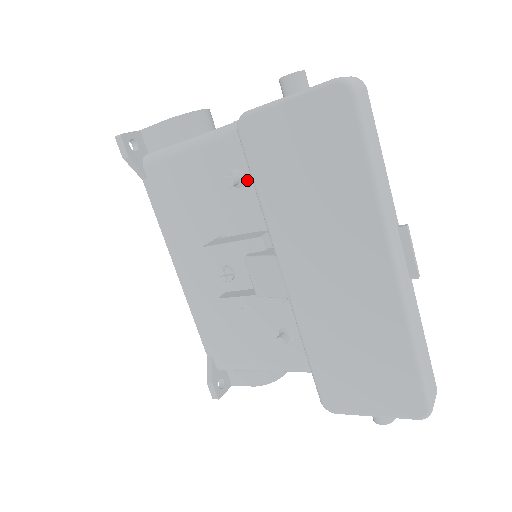
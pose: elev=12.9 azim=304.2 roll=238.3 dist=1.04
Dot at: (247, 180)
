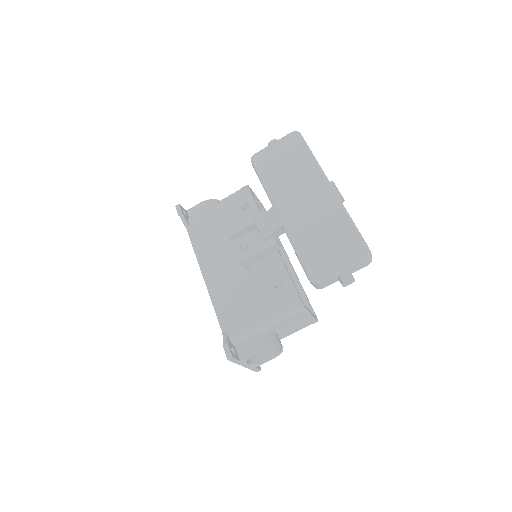
Dot at: (251, 207)
